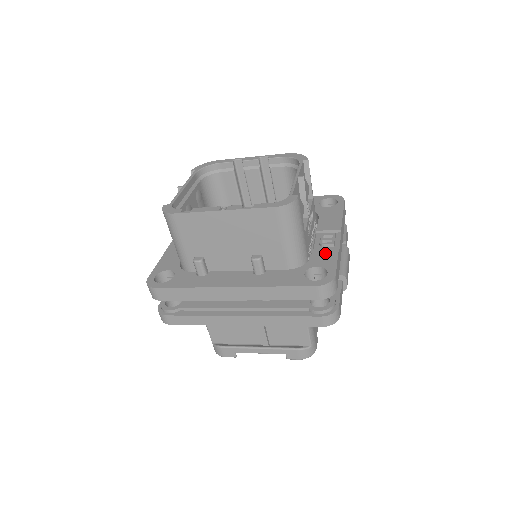
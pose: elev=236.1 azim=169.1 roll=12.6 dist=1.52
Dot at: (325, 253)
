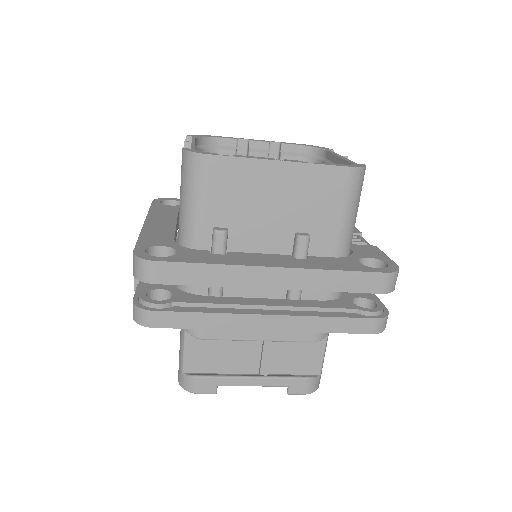
Dot at: (365, 248)
